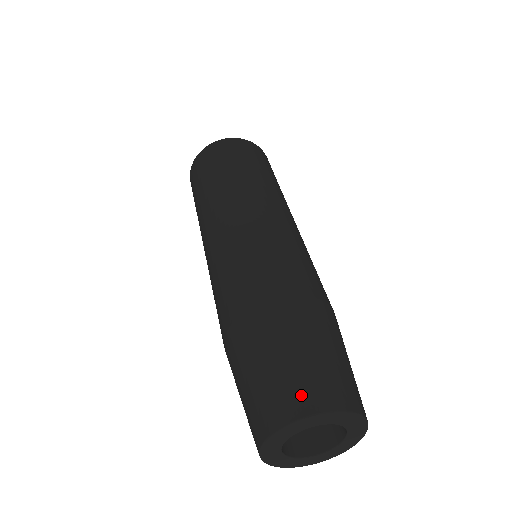
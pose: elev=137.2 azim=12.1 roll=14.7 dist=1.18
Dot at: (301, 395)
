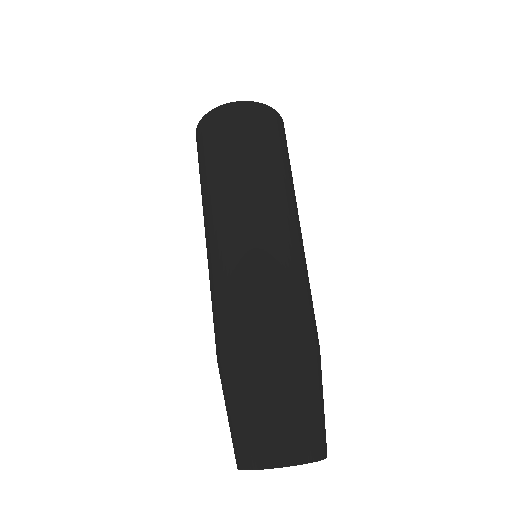
Dot at: (238, 451)
